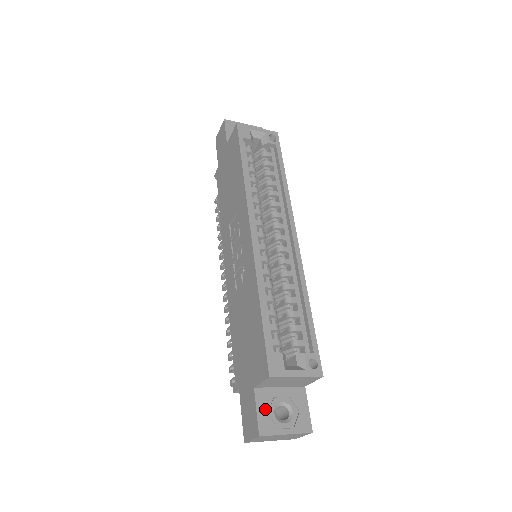
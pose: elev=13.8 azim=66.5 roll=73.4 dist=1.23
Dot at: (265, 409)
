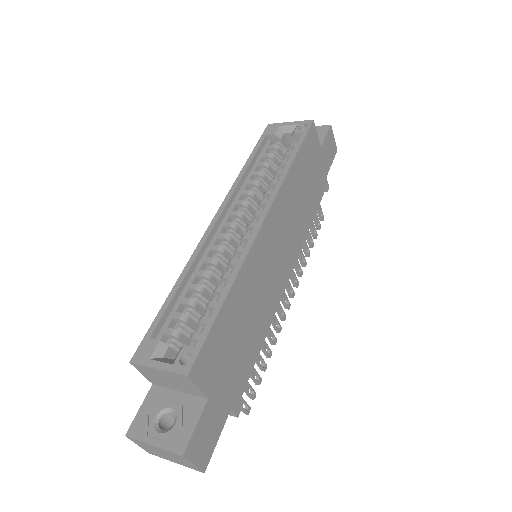
Dot at: (149, 410)
